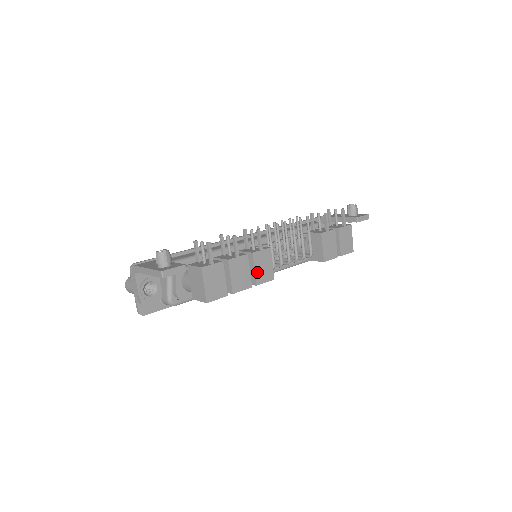
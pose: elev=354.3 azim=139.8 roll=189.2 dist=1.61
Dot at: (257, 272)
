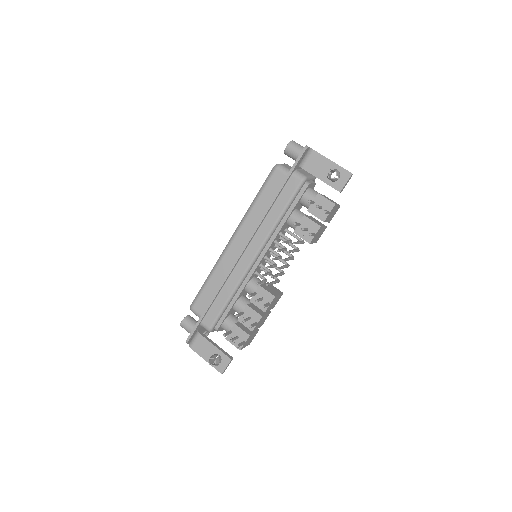
Dot at: (271, 308)
